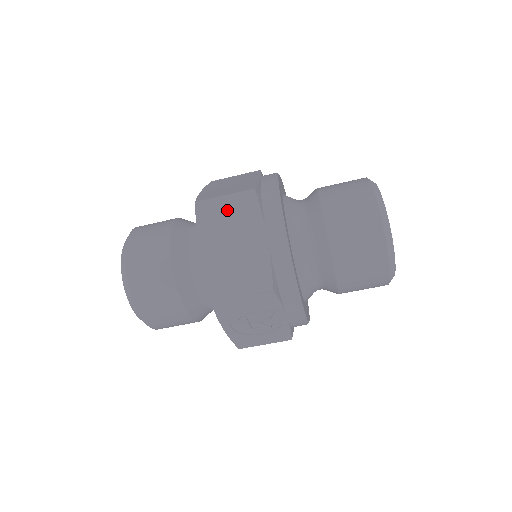
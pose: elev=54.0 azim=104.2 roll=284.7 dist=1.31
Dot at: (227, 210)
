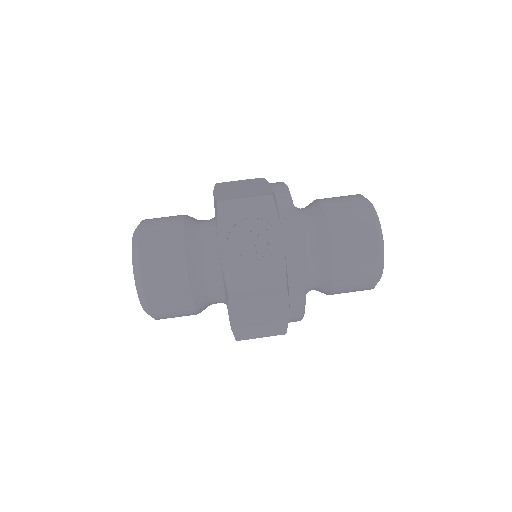
Dot at: (240, 182)
